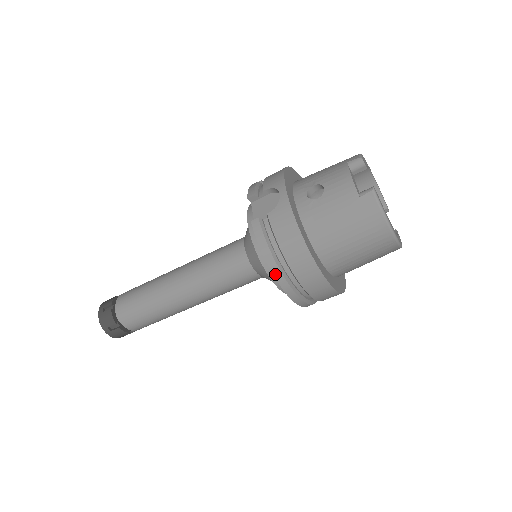
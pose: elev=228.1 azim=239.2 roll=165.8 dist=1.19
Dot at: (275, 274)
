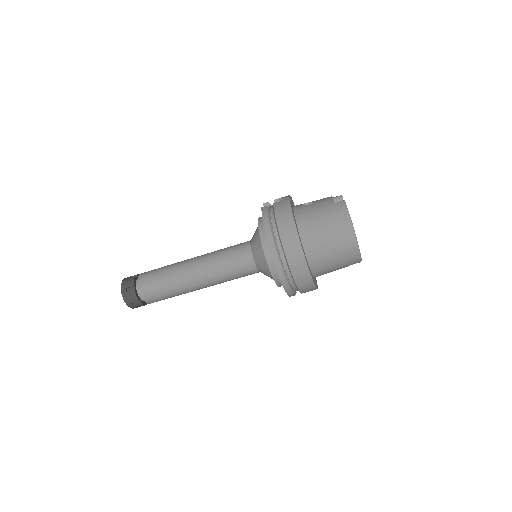
Dot at: (268, 235)
